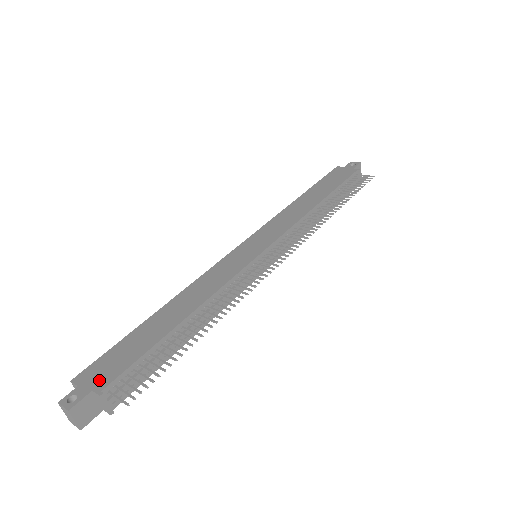
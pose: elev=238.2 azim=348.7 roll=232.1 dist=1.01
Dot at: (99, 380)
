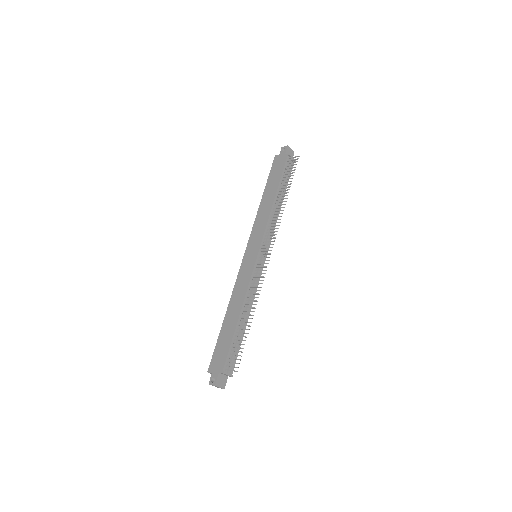
Dot at: (219, 366)
